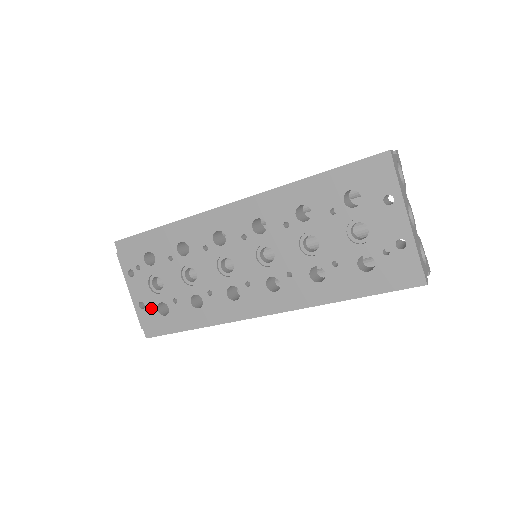
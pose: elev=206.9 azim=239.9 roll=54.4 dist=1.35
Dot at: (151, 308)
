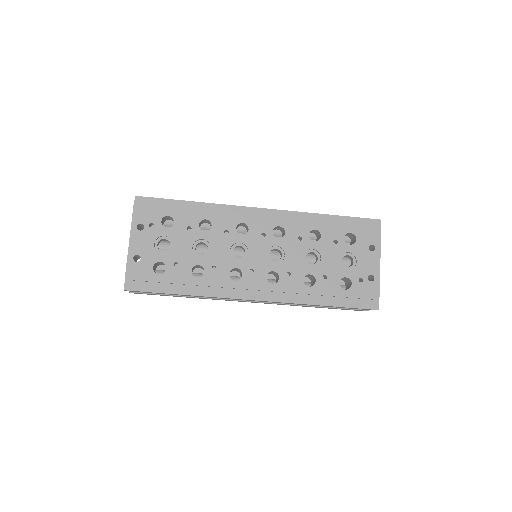
Dot at: (146, 263)
